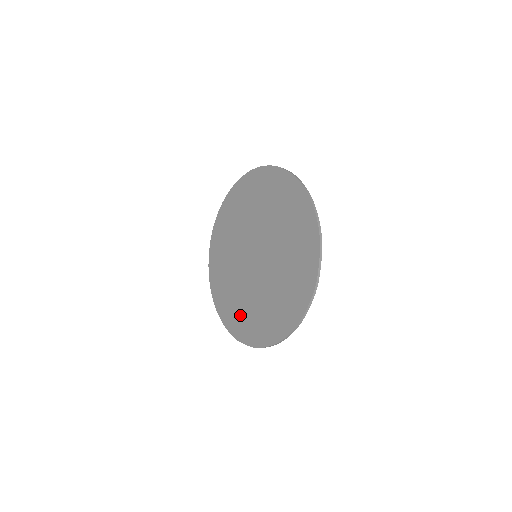
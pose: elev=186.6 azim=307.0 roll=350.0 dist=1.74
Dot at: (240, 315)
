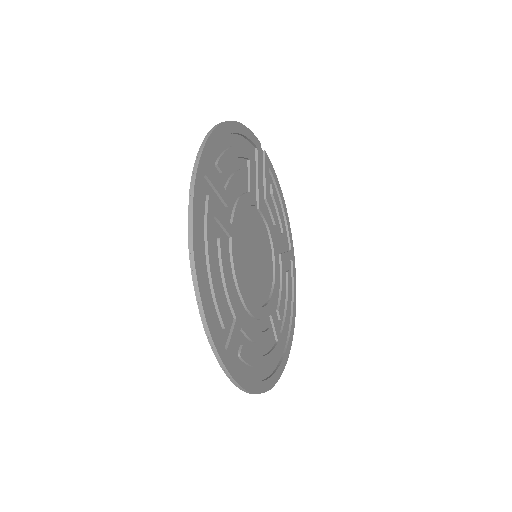
Dot at: (264, 350)
